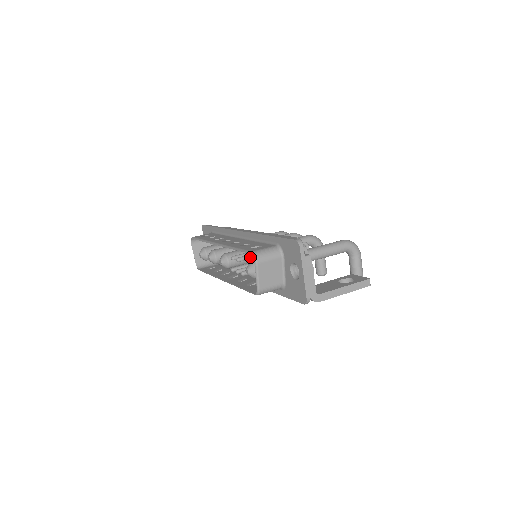
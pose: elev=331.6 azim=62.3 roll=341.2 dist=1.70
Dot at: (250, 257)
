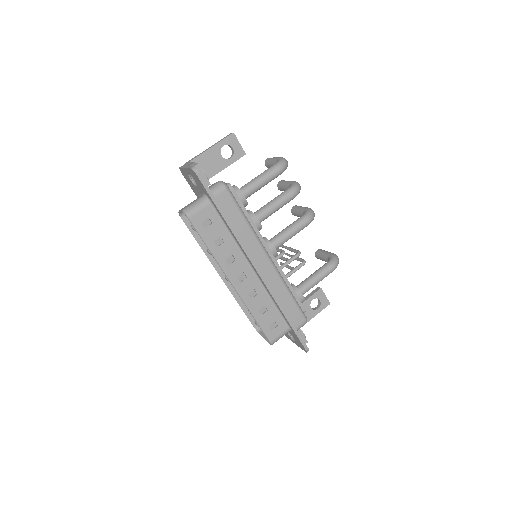
Dot at: occluded
